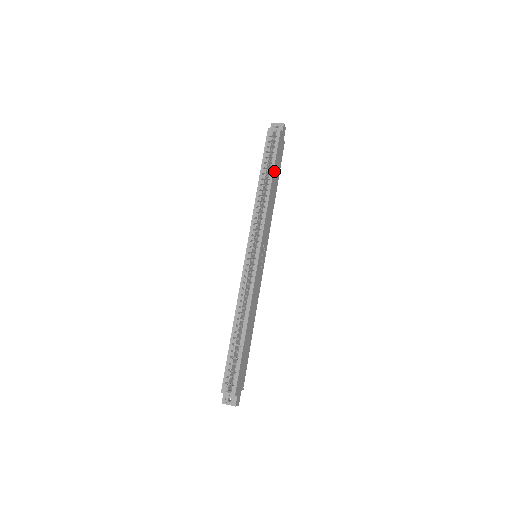
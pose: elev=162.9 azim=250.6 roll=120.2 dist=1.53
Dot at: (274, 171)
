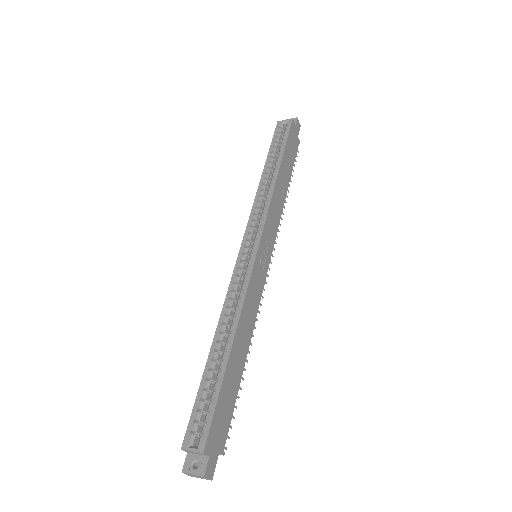
Dot at: (283, 159)
